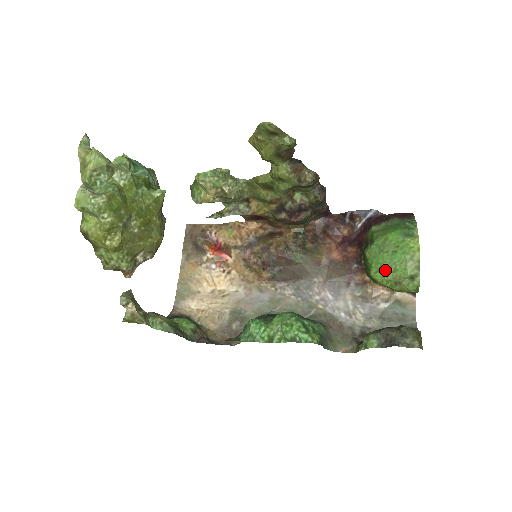
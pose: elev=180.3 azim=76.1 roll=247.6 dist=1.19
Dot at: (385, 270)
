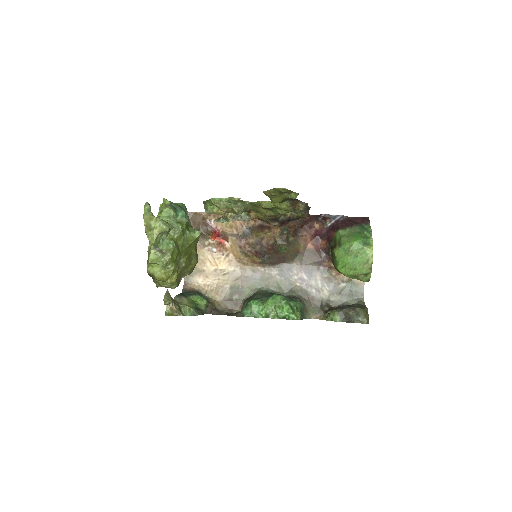
Dot at: (348, 268)
